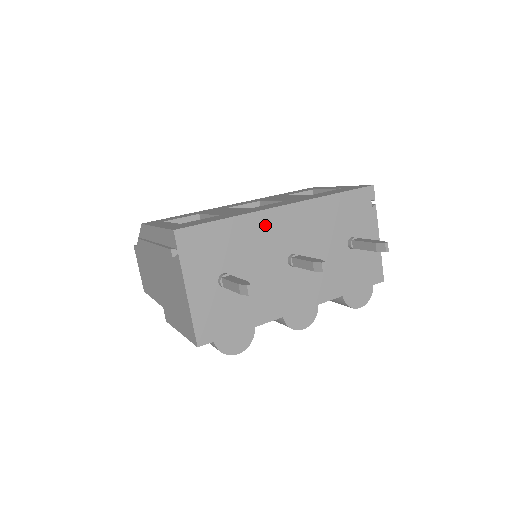
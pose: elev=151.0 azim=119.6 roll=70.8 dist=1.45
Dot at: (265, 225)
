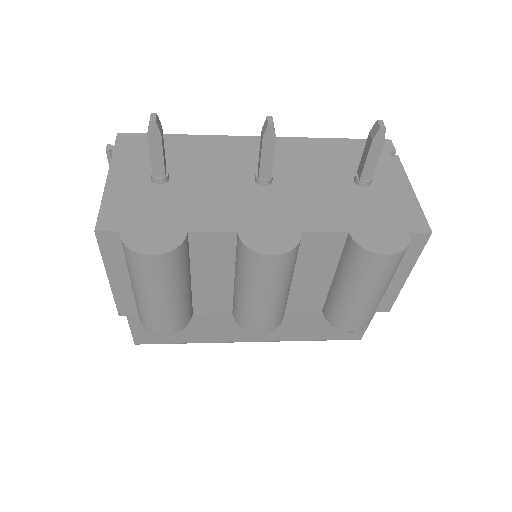
Dot at: (228, 146)
